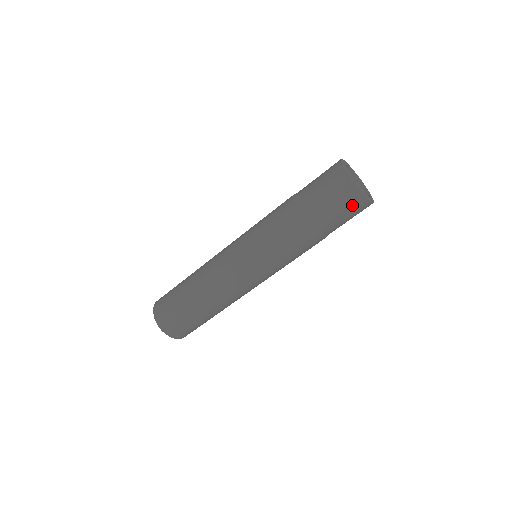
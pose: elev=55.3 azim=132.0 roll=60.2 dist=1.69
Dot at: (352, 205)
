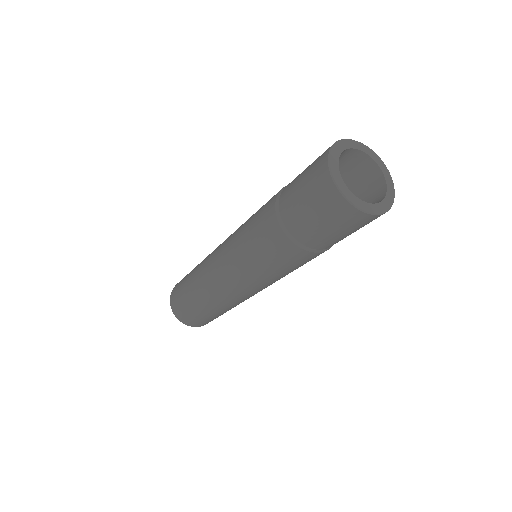
Dot at: (326, 206)
